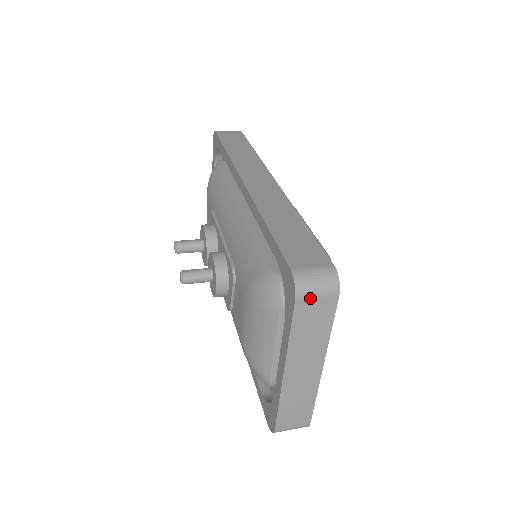
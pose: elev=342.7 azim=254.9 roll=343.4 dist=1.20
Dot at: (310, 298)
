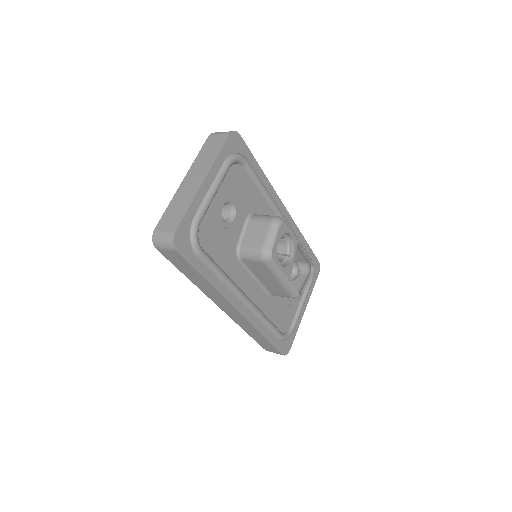
Dot at: (216, 135)
